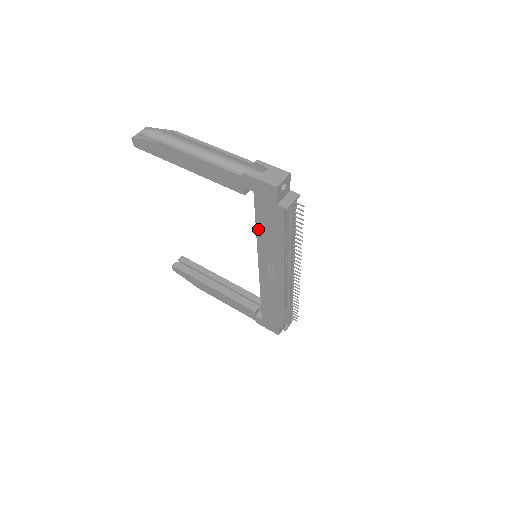
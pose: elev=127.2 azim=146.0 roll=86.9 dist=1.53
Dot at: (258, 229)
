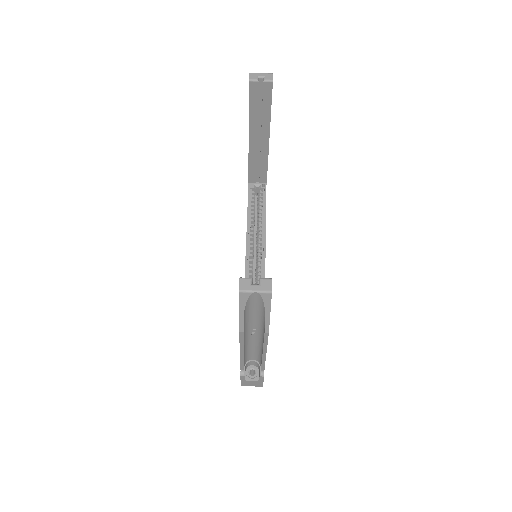
Dot at: occluded
